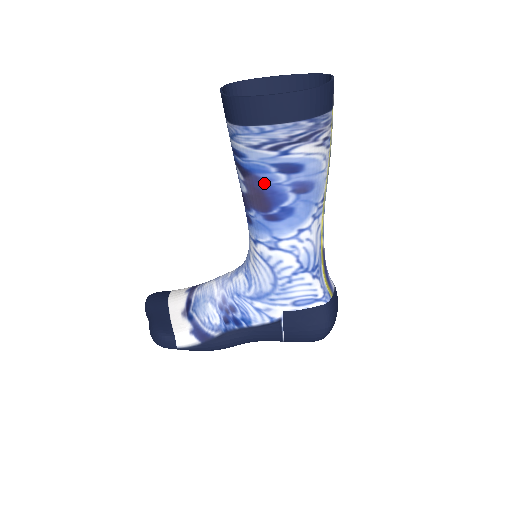
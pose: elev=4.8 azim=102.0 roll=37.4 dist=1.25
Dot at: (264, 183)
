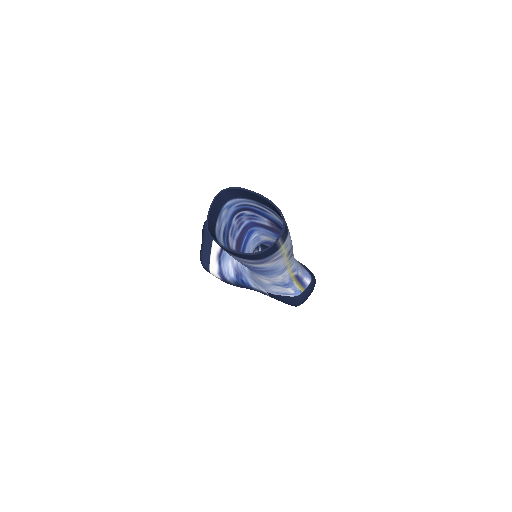
Dot at: occluded
